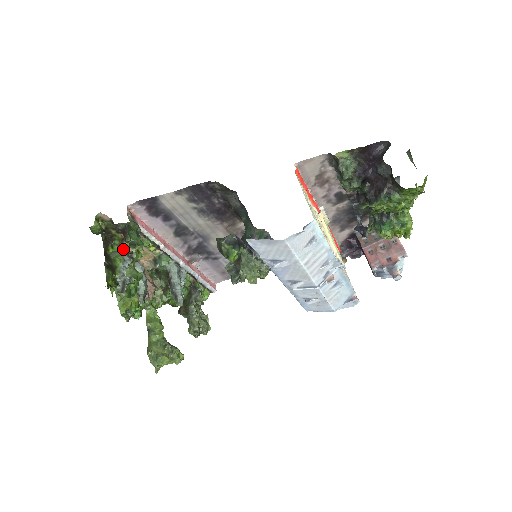
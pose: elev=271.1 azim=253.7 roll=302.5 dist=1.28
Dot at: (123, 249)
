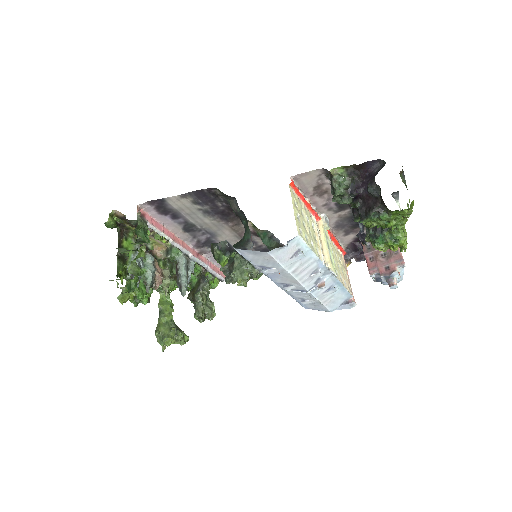
Dot at: occluded
